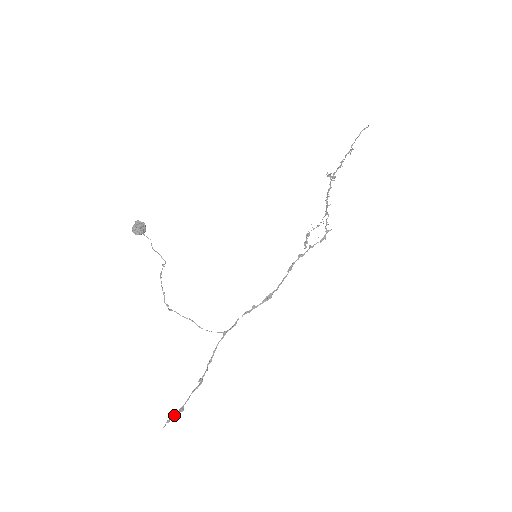
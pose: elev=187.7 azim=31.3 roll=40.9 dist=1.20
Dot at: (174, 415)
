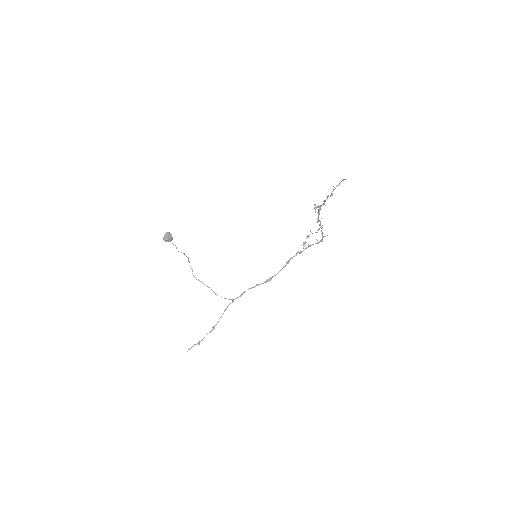
Dot at: occluded
